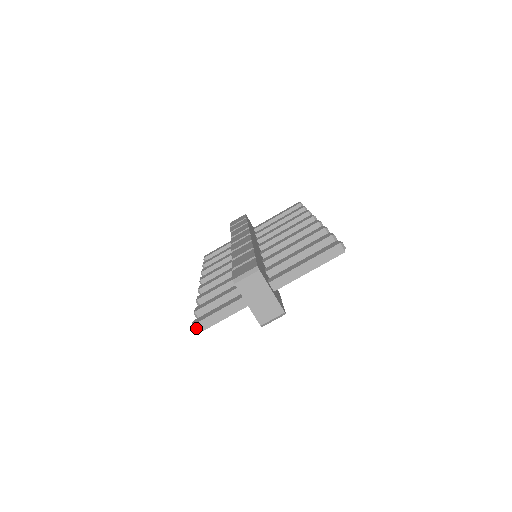
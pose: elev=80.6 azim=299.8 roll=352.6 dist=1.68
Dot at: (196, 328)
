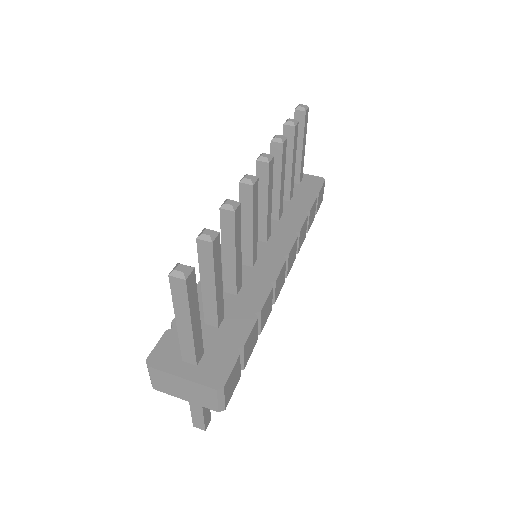
Dot at: (198, 427)
